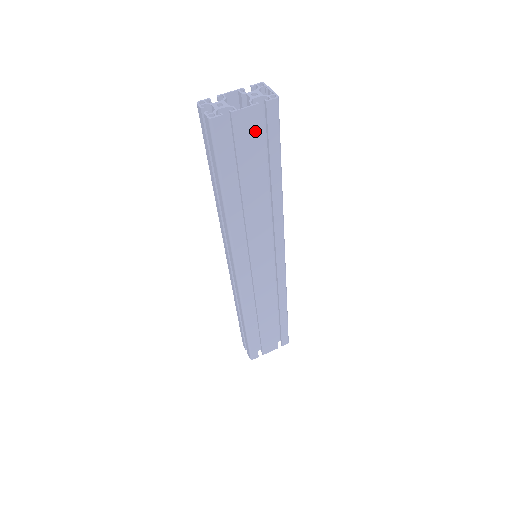
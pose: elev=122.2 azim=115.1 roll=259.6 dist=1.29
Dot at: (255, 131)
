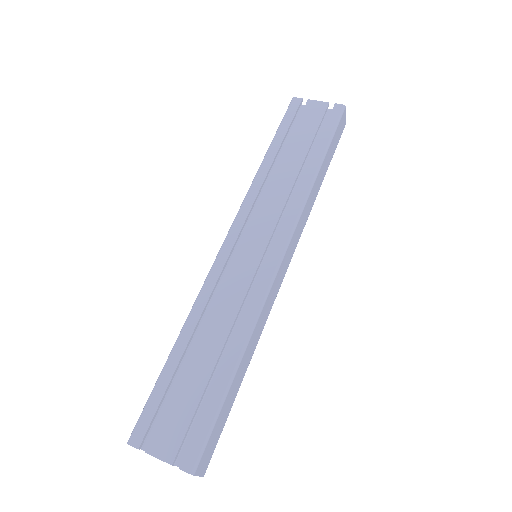
Dot at: (318, 118)
